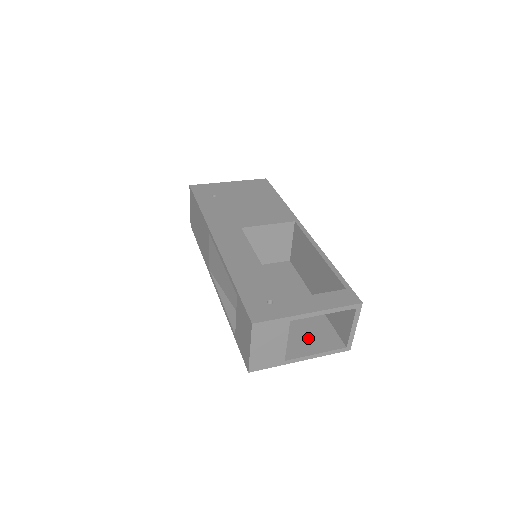
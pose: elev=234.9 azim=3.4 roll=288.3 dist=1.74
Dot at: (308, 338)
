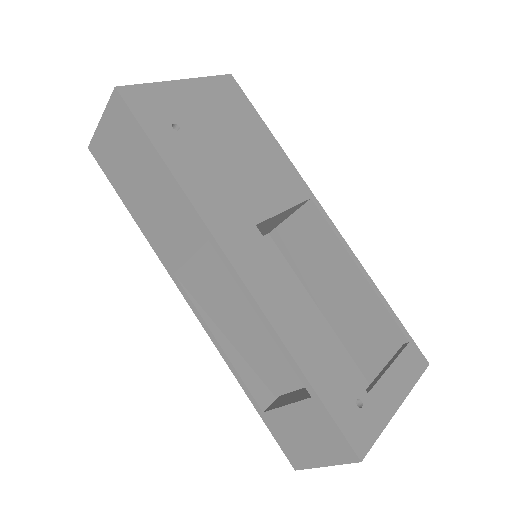
Dot at: occluded
